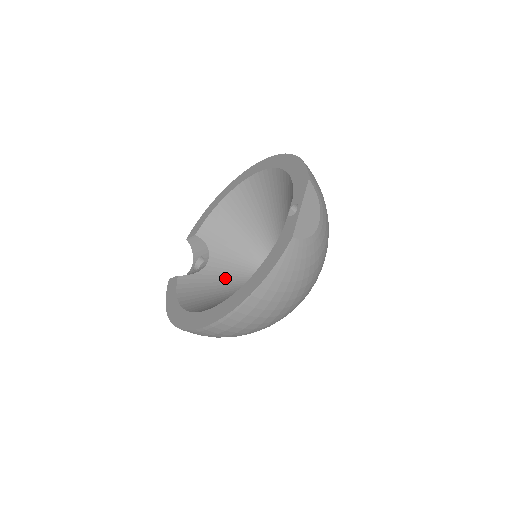
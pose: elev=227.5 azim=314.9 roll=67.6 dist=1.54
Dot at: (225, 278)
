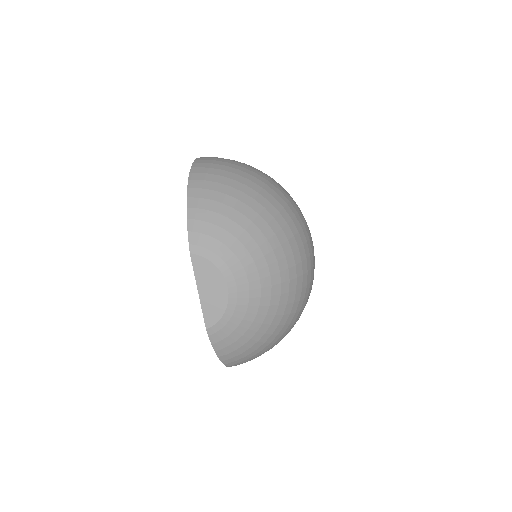
Dot at: occluded
